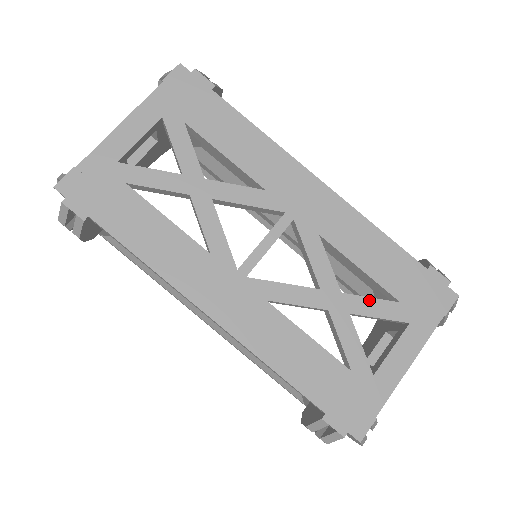
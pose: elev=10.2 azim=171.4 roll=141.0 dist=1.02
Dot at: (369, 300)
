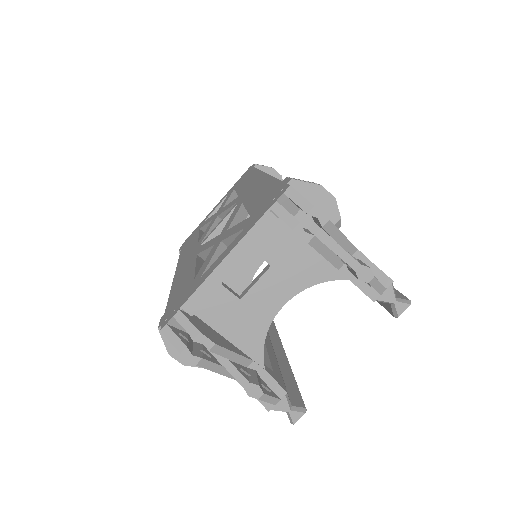
Dot at: (236, 226)
